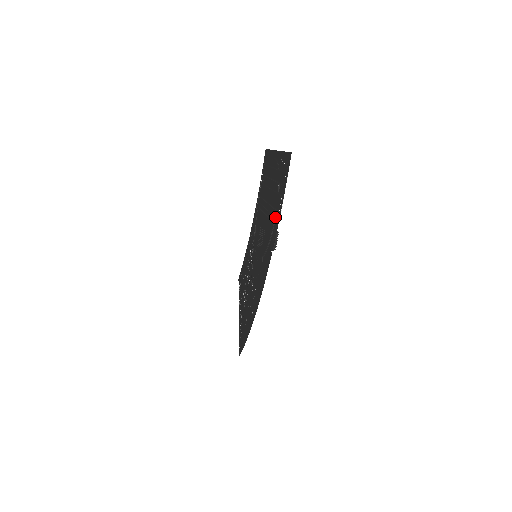
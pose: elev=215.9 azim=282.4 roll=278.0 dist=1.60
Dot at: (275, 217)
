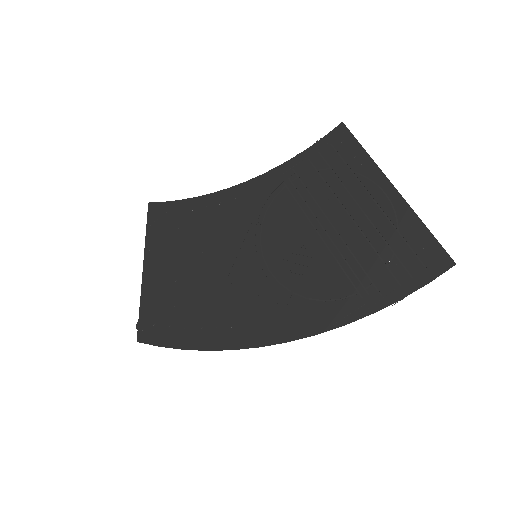
Dot at: (364, 287)
